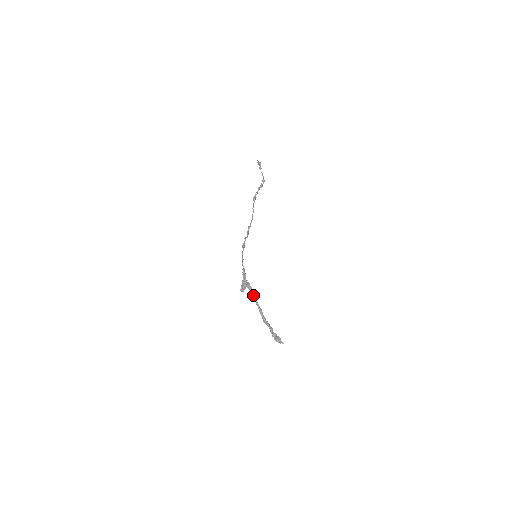
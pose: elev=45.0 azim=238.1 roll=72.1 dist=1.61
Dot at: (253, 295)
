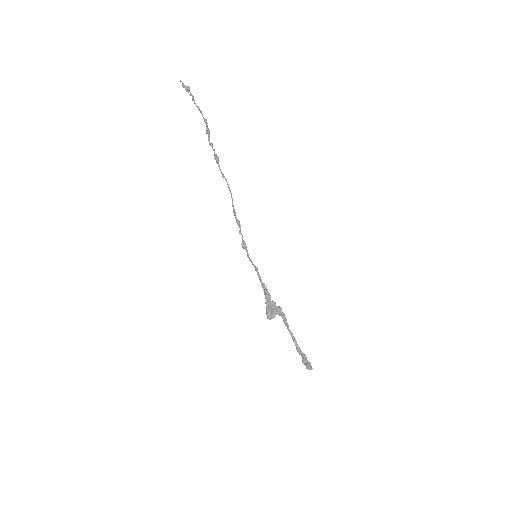
Dot at: (285, 322)
